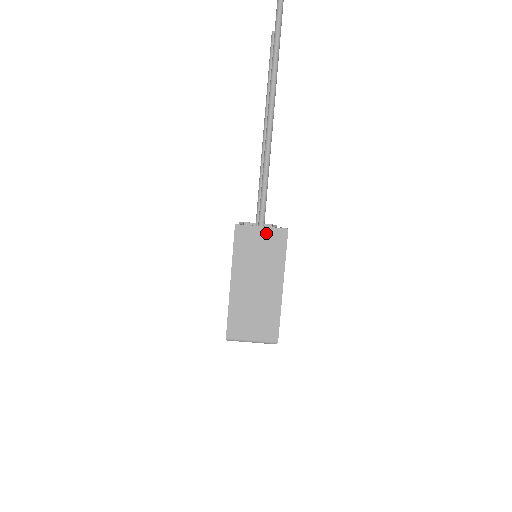
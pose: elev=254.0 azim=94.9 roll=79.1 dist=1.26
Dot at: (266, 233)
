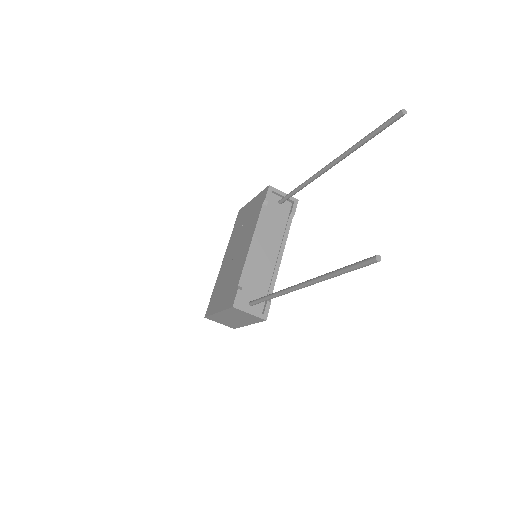
Dot at: (251, 316)
